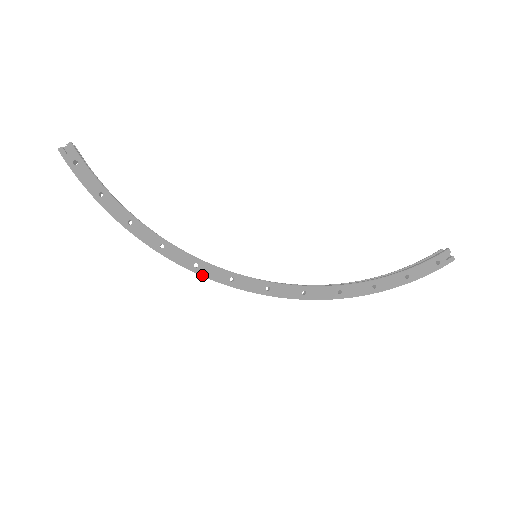
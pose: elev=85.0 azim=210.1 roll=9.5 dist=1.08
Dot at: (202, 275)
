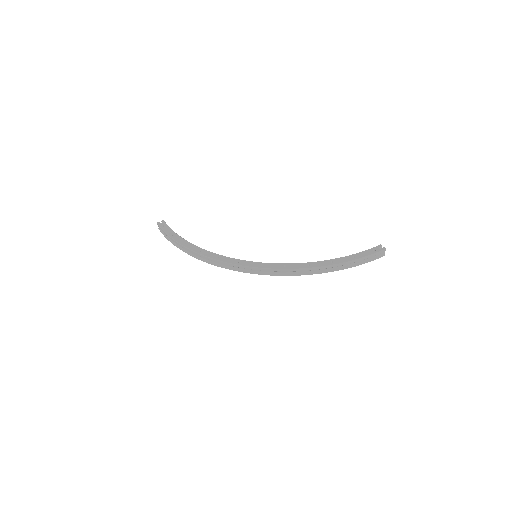
Dot at: (222, 261)
